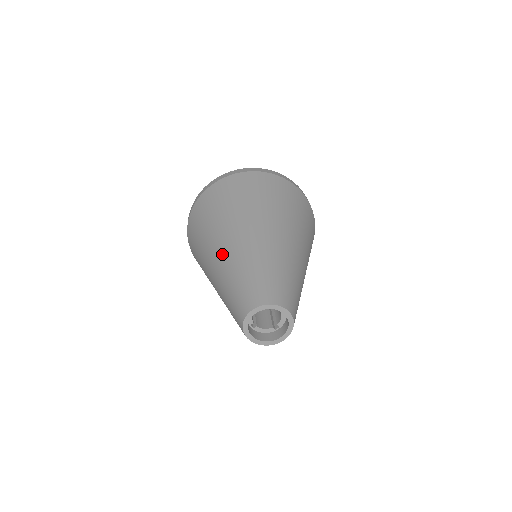
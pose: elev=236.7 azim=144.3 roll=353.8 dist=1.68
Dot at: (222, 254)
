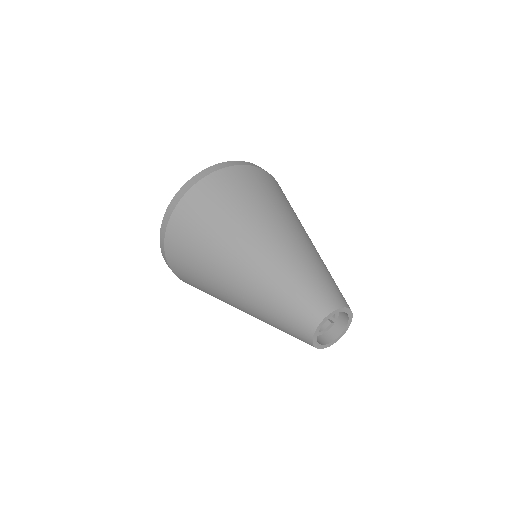
Dot at: (240, 286)
